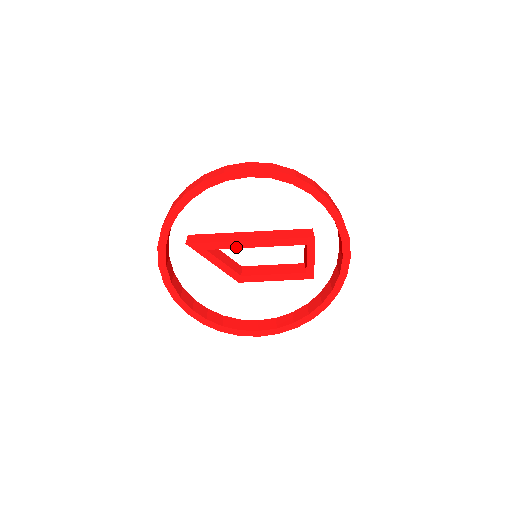
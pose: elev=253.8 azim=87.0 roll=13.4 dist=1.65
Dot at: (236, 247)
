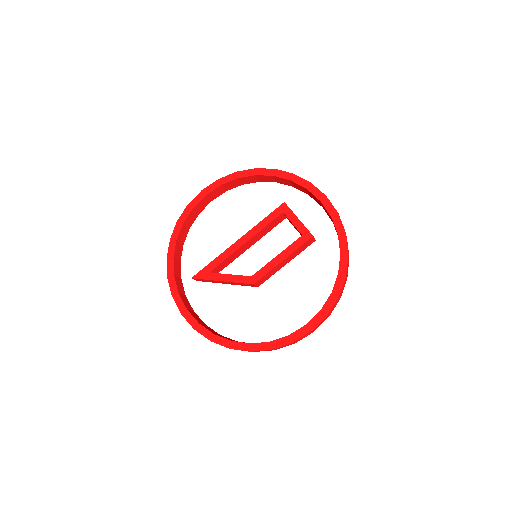
Dot at: (230, 254)
